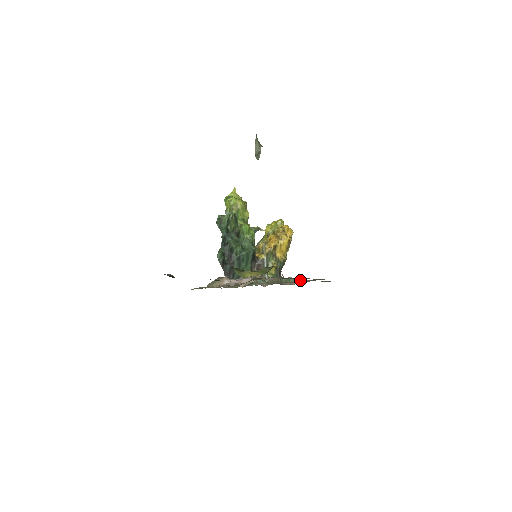
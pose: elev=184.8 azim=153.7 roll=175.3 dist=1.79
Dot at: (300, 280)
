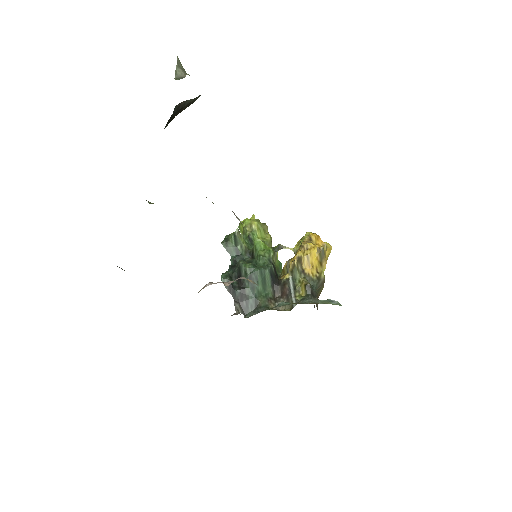
Dot at: occluded
